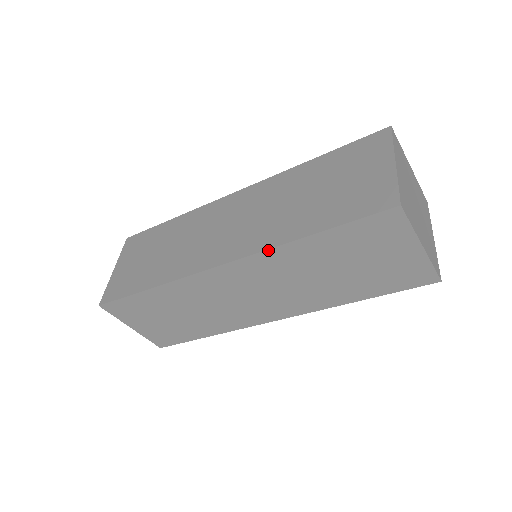
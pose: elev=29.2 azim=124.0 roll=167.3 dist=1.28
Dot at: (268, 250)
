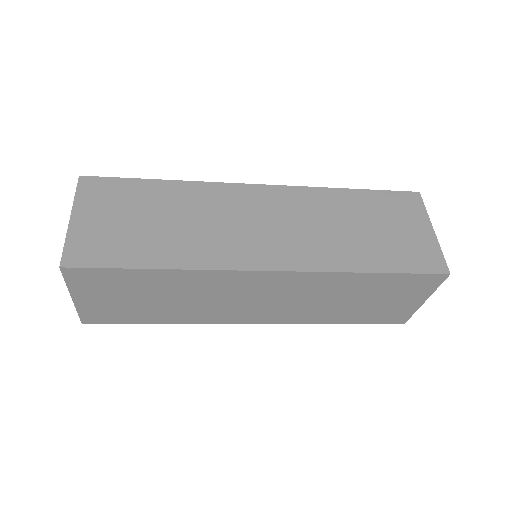
Dot at: (328, 272)
